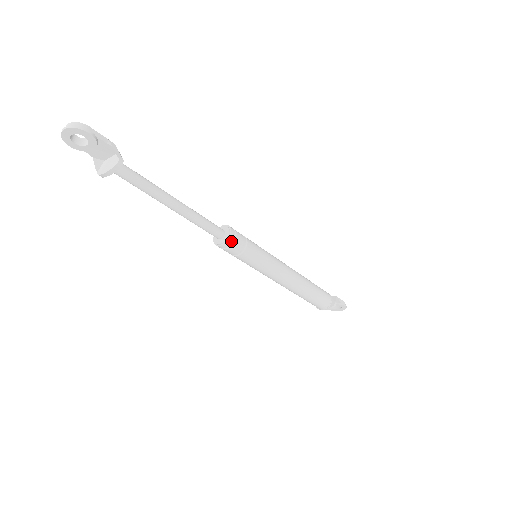
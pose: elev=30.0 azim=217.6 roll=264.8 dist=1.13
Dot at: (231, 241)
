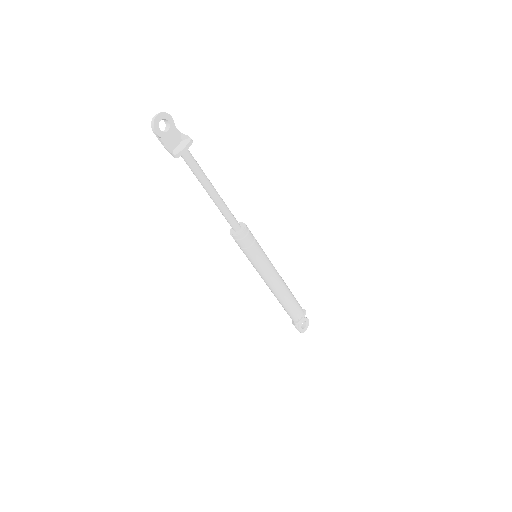
Dot at: (247, 227)
